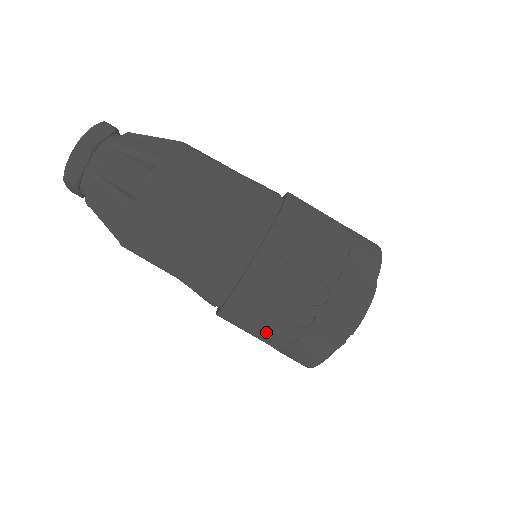
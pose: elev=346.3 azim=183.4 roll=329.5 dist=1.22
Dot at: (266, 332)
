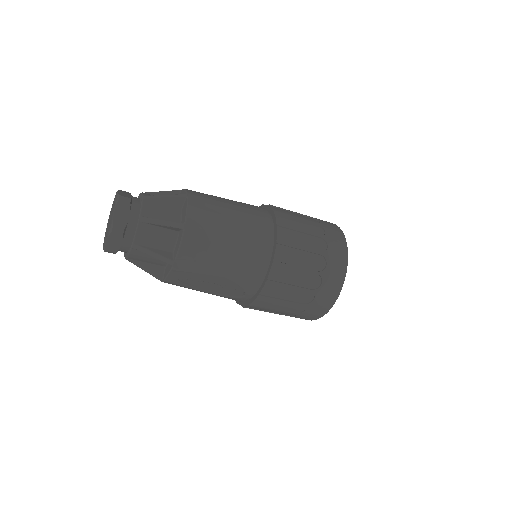
Dot at: (299, 288)
